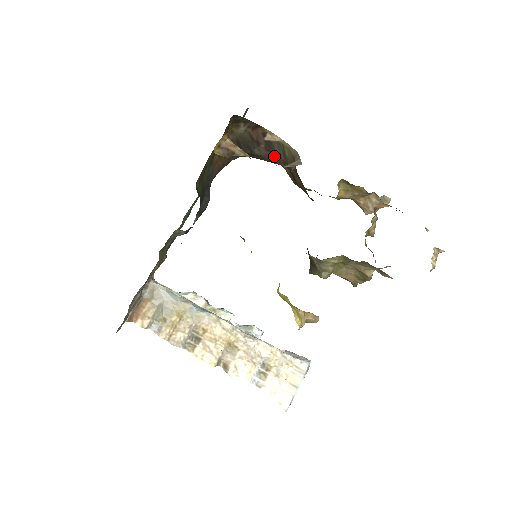
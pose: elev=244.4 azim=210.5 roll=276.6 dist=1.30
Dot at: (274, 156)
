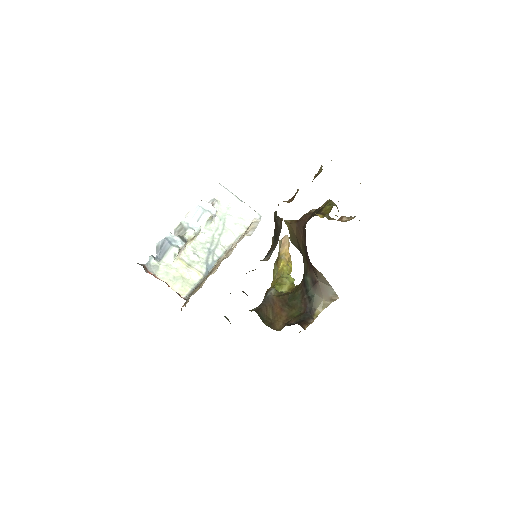
Dot at: occluded
